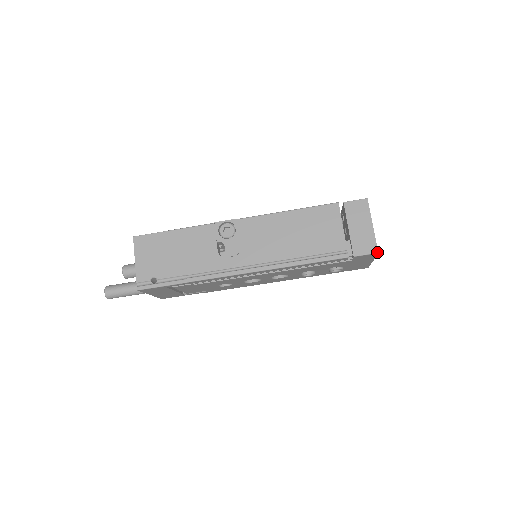
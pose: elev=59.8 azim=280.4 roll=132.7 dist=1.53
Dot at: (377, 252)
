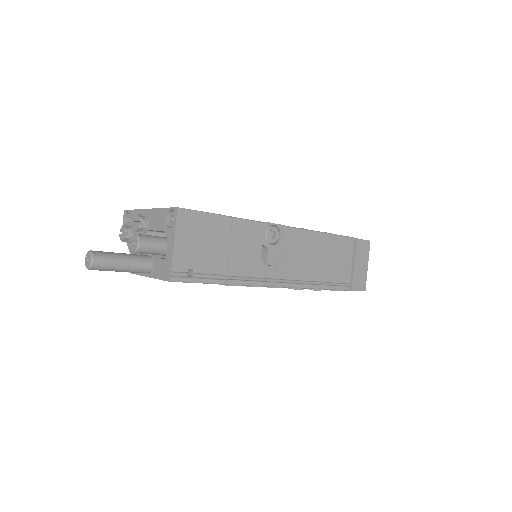
Dot at: (365, 290)
